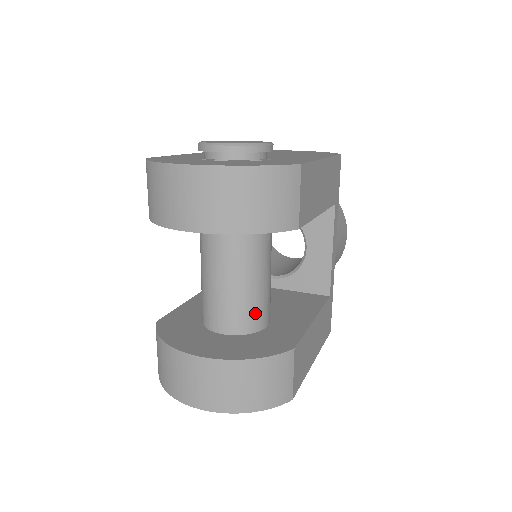
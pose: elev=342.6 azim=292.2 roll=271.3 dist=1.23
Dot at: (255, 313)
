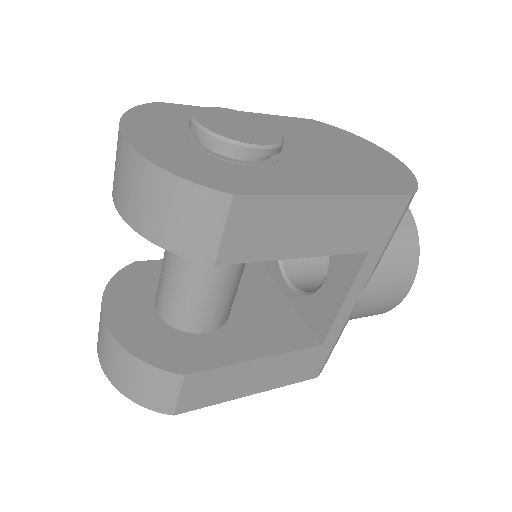
Dot at: (188, 314)
